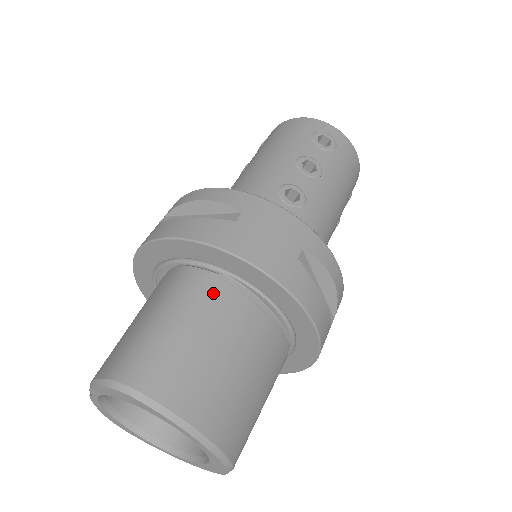
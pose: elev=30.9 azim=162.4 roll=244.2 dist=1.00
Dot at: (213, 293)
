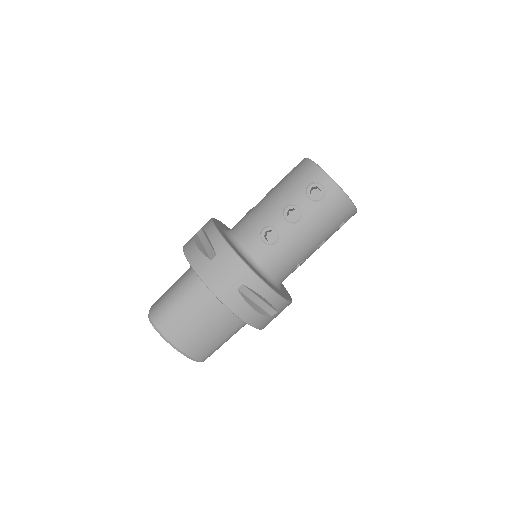
Dot at: (197, 290)
